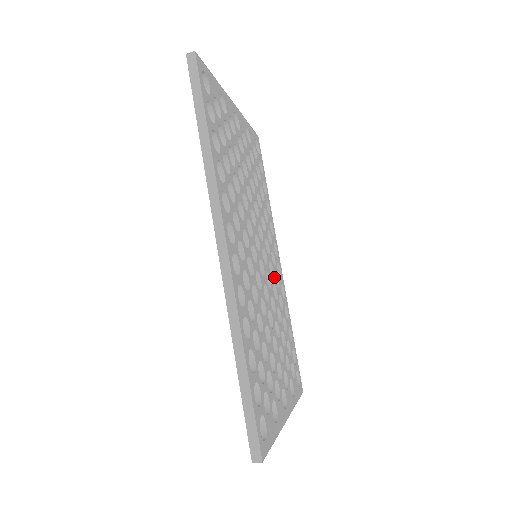
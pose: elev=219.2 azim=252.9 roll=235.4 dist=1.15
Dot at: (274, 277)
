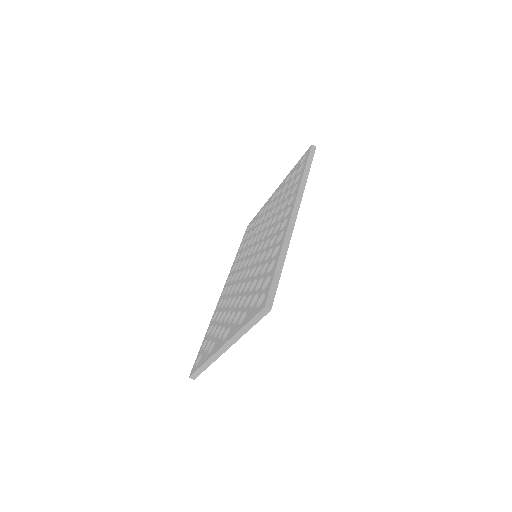
Dot at: occluded
